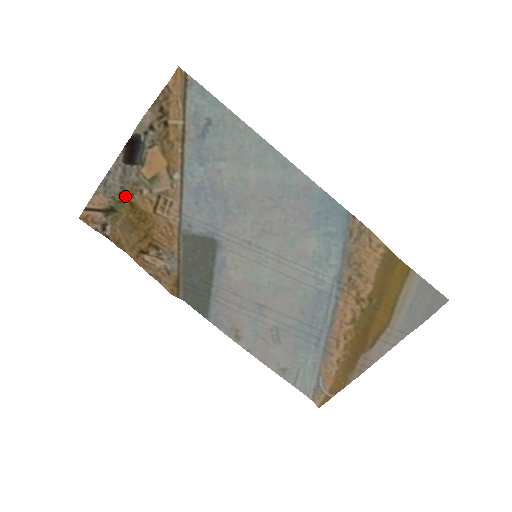
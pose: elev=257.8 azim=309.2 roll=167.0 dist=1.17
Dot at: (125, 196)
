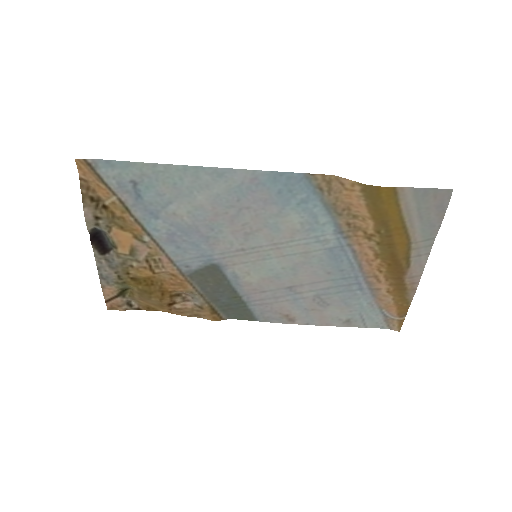
Dot at: (123, 277)
